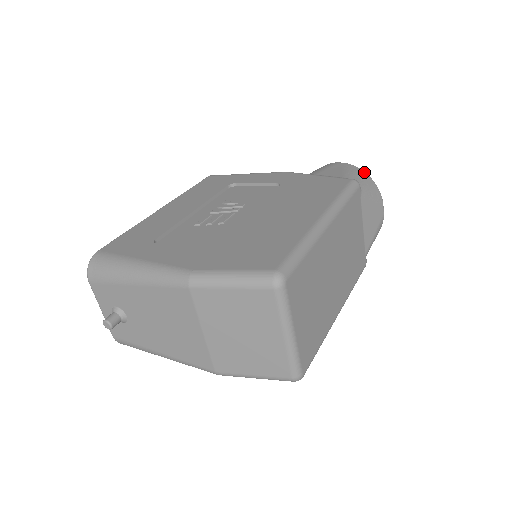
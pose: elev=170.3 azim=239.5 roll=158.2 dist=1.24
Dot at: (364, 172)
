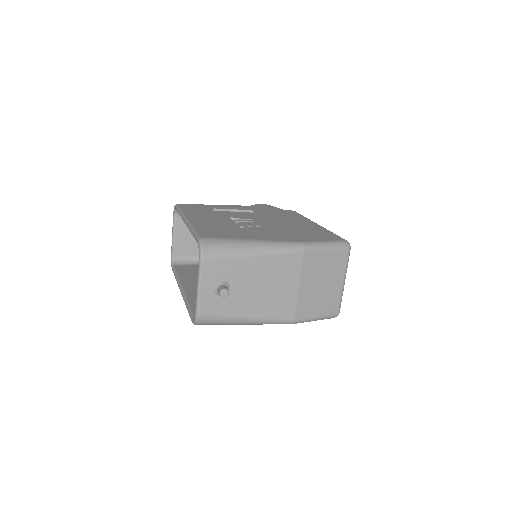
Dot at: occluded
